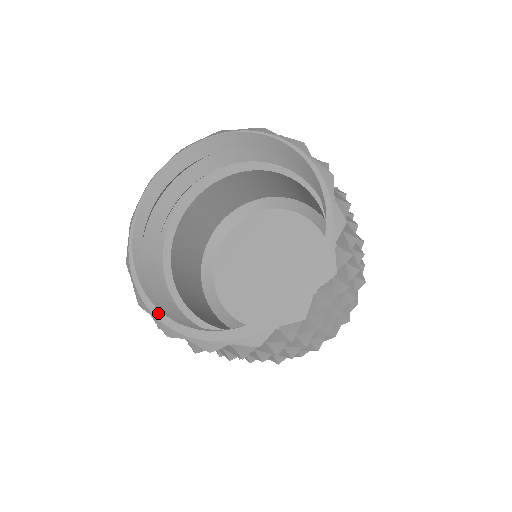
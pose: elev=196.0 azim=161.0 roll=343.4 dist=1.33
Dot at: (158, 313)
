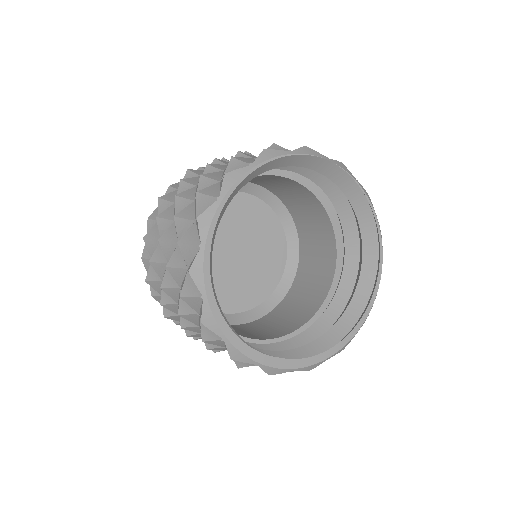
Dot at: (213, 301)
